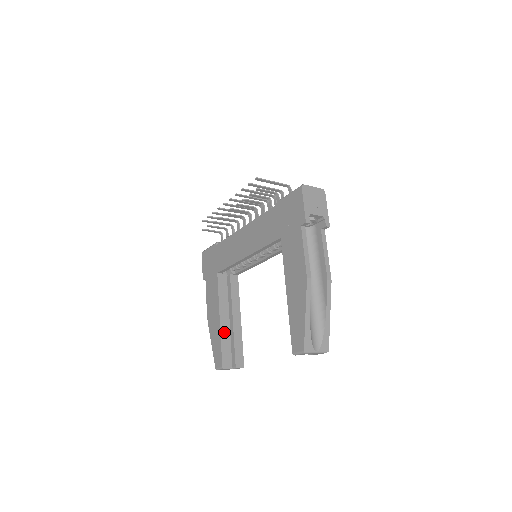
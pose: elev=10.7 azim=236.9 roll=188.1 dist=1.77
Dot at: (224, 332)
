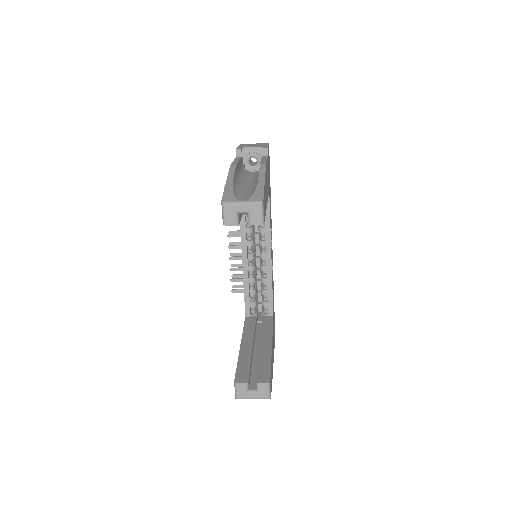
Dot at: (244, 355)
